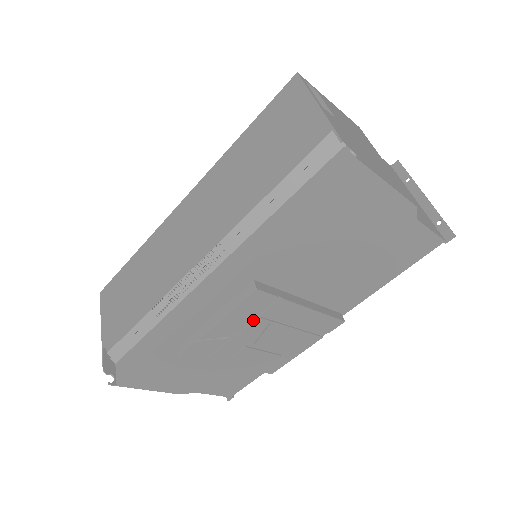
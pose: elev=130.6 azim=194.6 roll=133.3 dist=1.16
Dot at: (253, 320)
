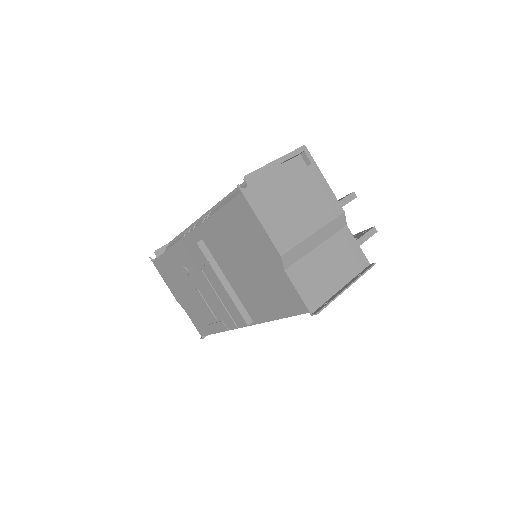
Dot at: (199, 268)
